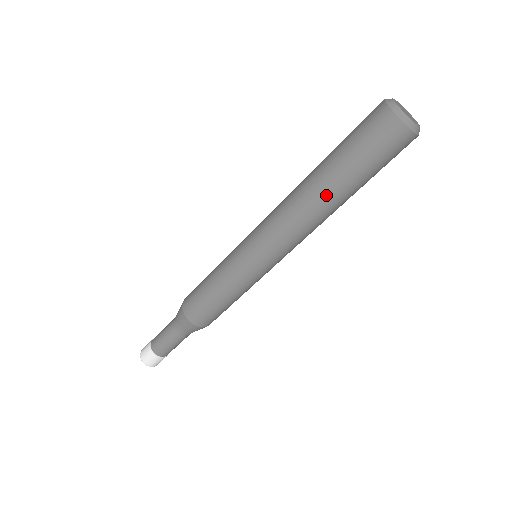
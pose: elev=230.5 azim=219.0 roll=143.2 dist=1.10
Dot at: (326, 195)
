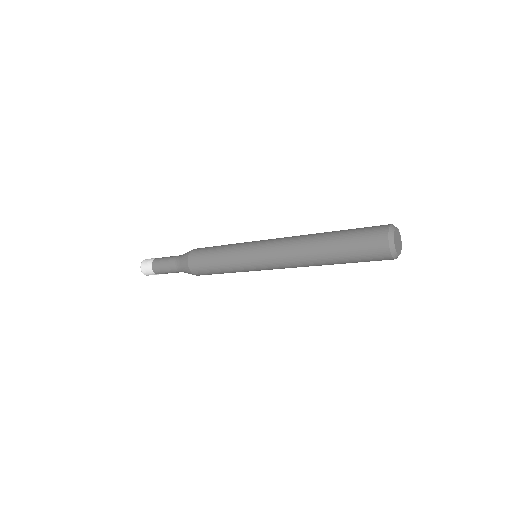
Dot at: (323, 262)
